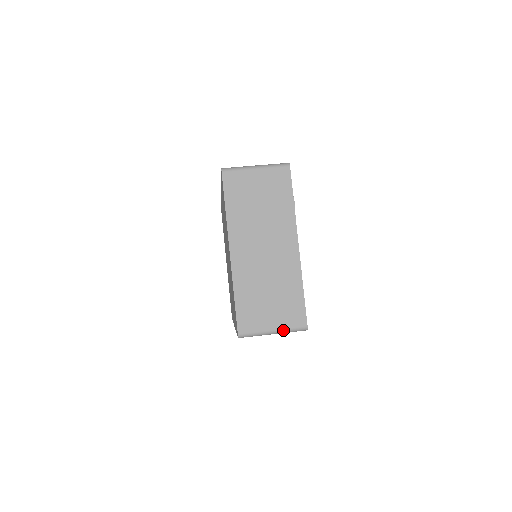
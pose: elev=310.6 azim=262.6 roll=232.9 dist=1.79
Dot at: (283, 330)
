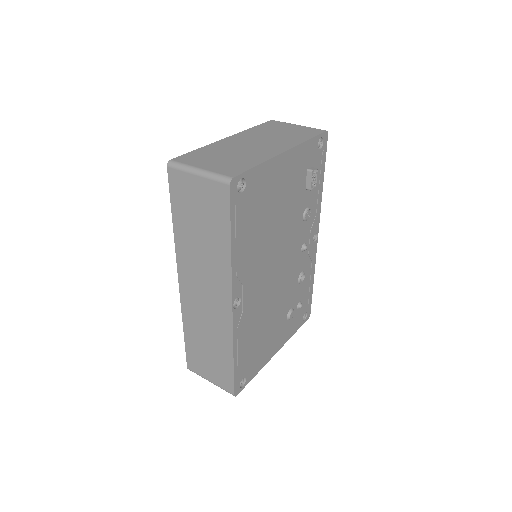
Dot at: (209, 172)
